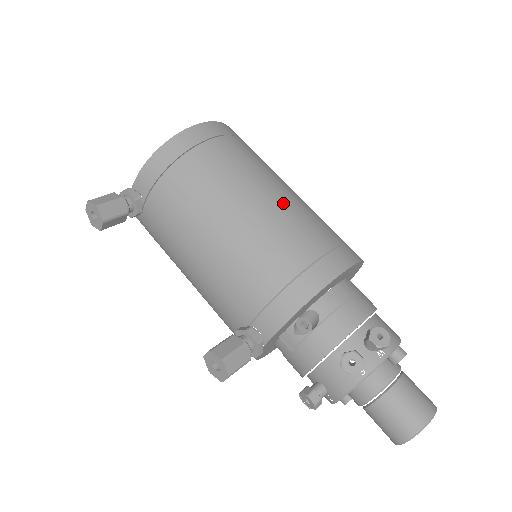
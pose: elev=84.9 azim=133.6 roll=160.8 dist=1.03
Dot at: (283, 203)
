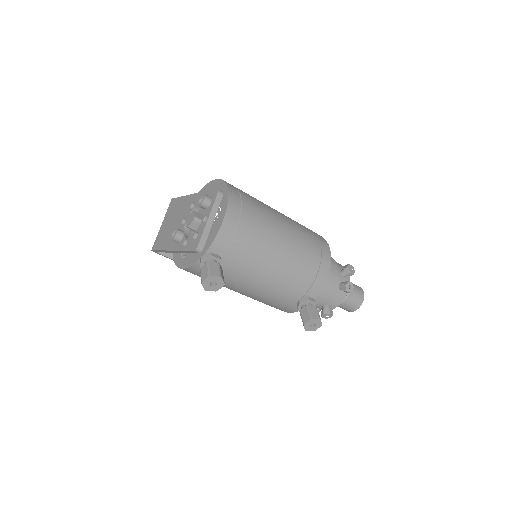
Dot at: (290, 222)
